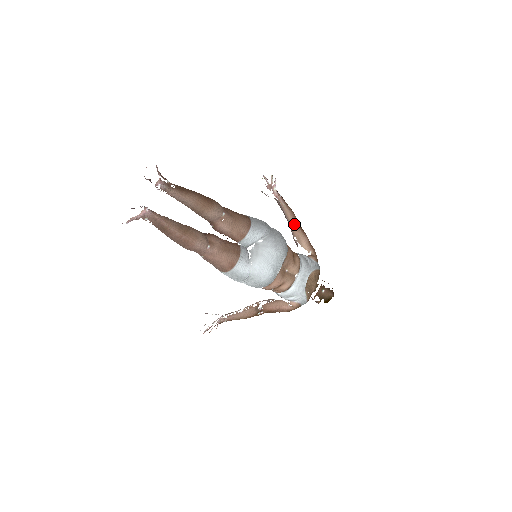
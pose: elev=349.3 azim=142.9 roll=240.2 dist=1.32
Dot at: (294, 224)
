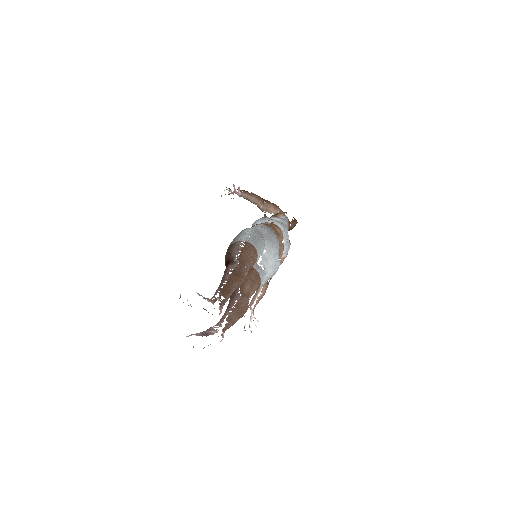
Dot at: (261, 204)
